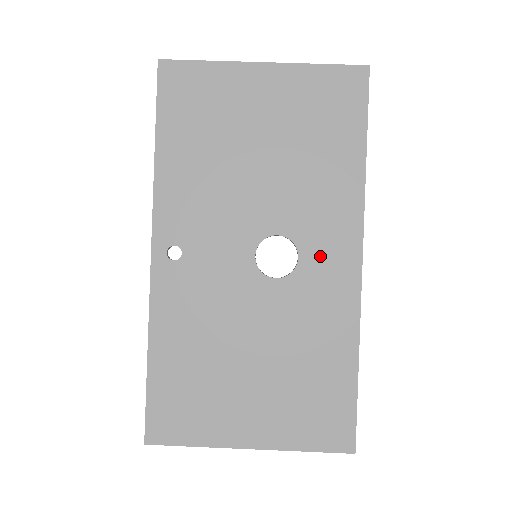
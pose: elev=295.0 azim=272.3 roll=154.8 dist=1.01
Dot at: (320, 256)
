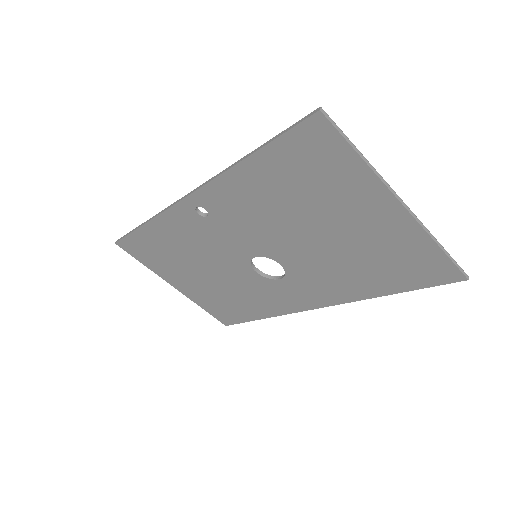
Dot at: (294, 289)
